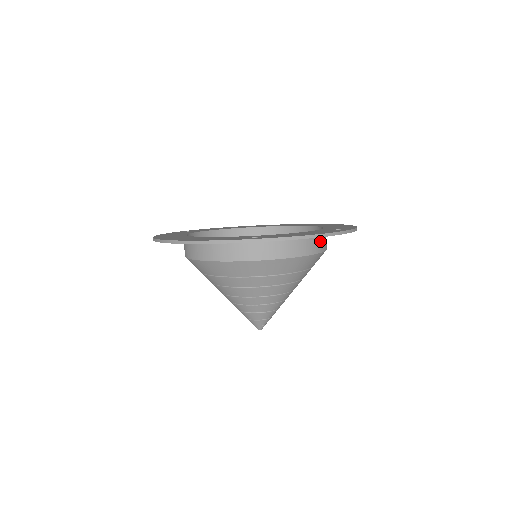
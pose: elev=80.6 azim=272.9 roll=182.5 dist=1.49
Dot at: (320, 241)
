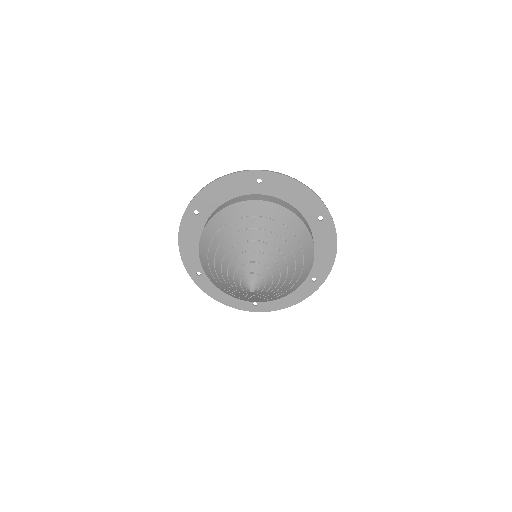
Dot at: (307, 226)
